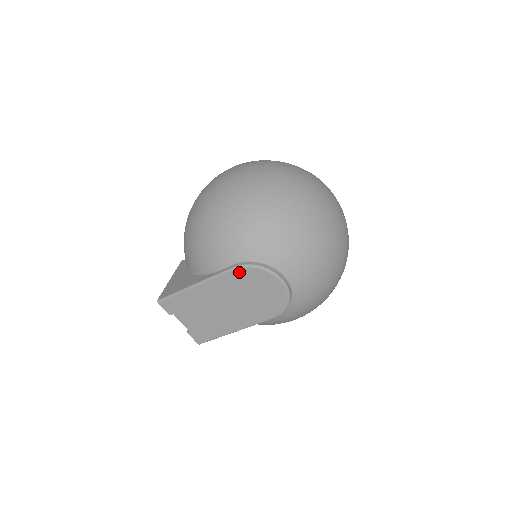
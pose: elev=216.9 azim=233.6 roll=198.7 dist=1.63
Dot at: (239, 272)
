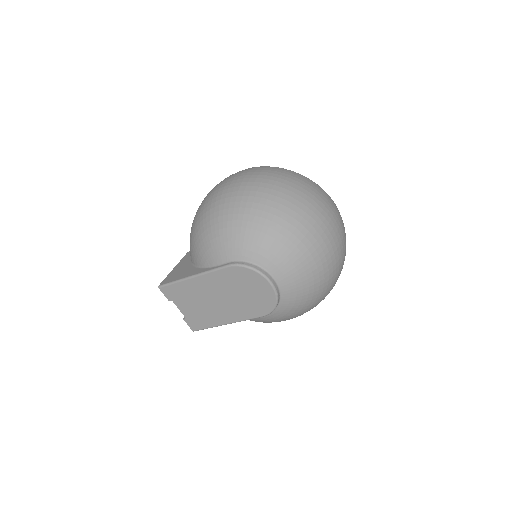
Dot at: (232, 270)
